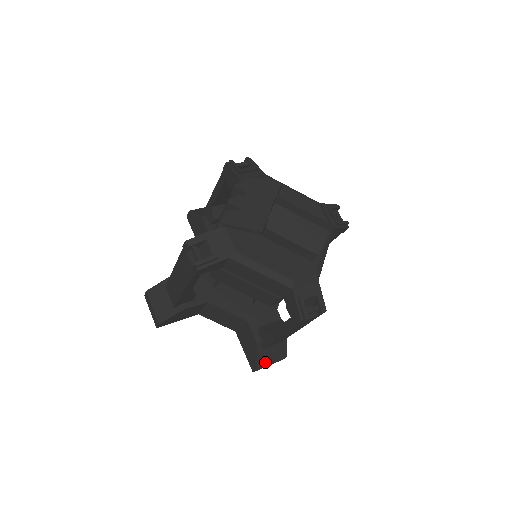
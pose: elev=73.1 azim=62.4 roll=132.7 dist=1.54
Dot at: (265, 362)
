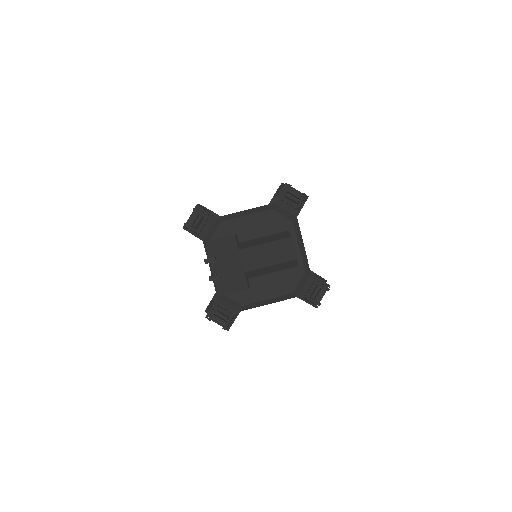
Dot at: occluded
